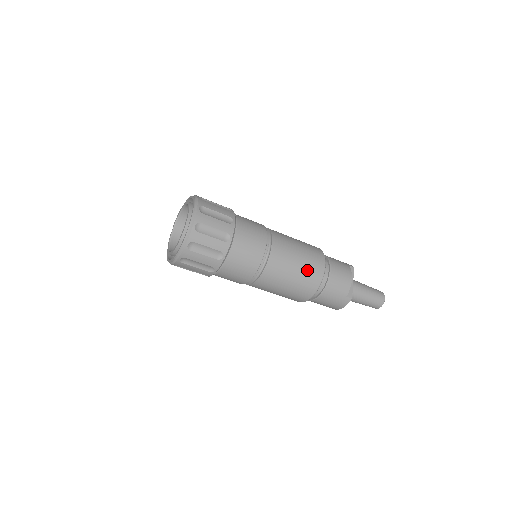
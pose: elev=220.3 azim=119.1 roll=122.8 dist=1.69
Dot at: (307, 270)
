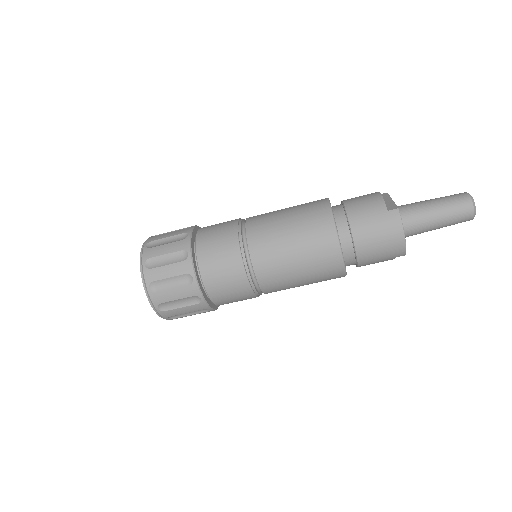
Dot at: (303, 213)
